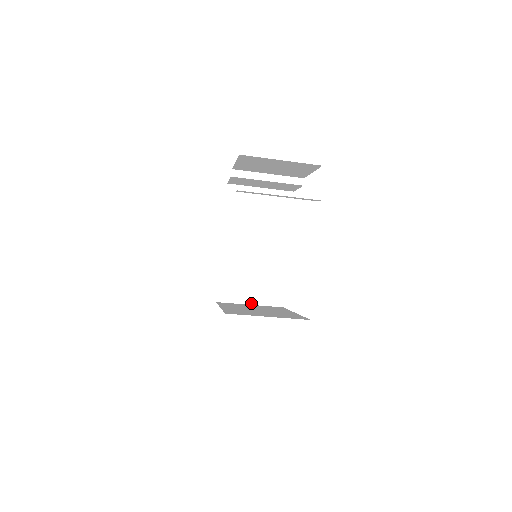
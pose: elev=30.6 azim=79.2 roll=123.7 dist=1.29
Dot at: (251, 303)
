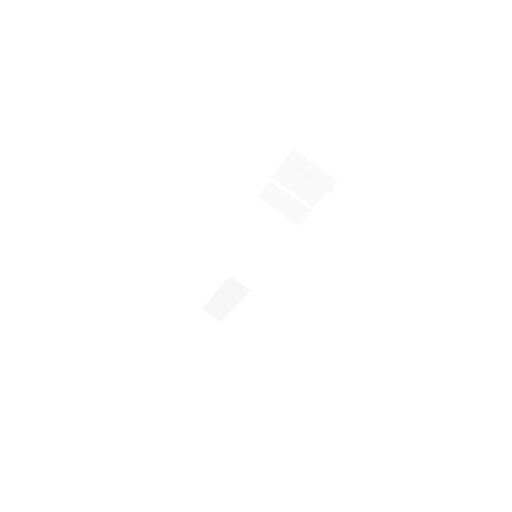
Dot at: (248, 270)
